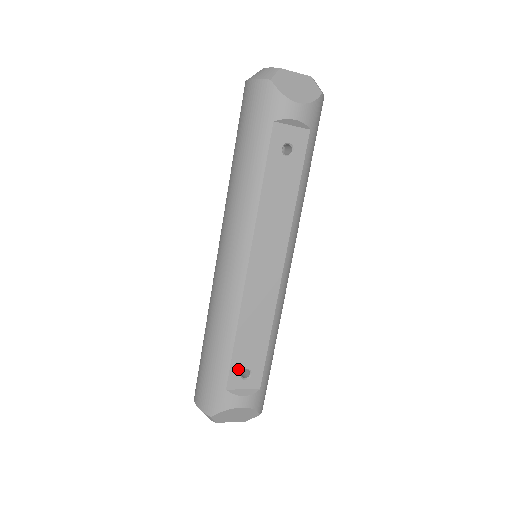
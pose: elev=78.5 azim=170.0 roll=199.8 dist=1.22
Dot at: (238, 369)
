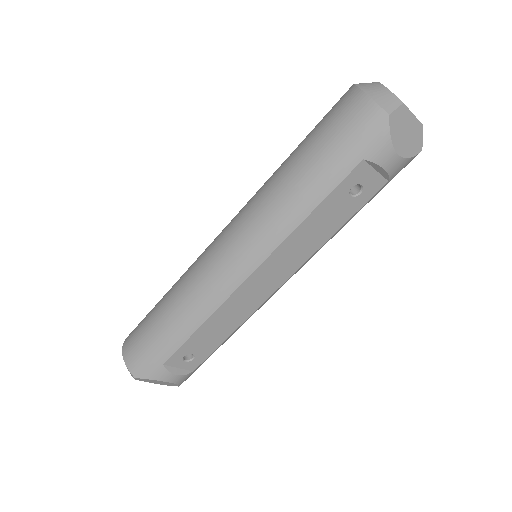
Dot at: (184, 352)
